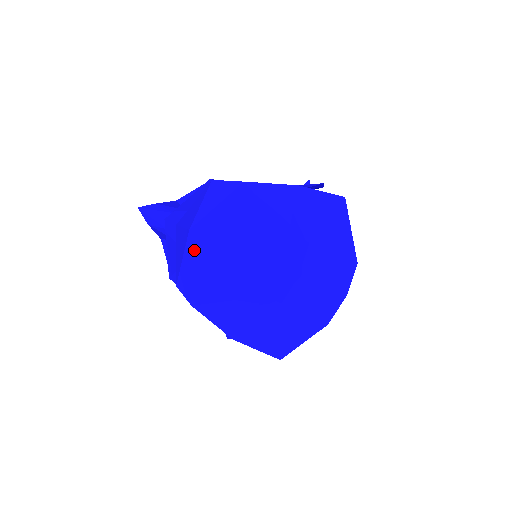
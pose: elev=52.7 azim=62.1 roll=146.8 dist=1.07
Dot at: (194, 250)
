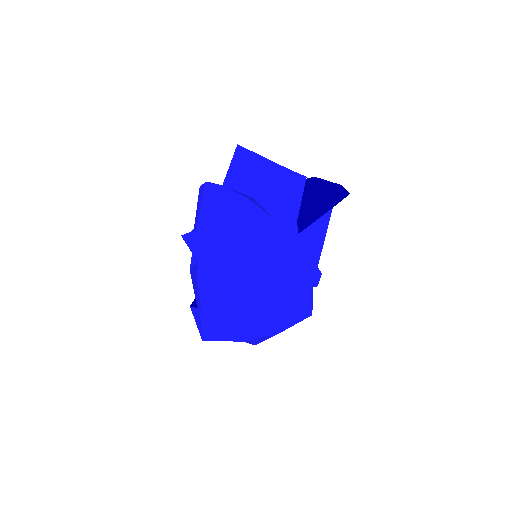
Dot at: occluded
